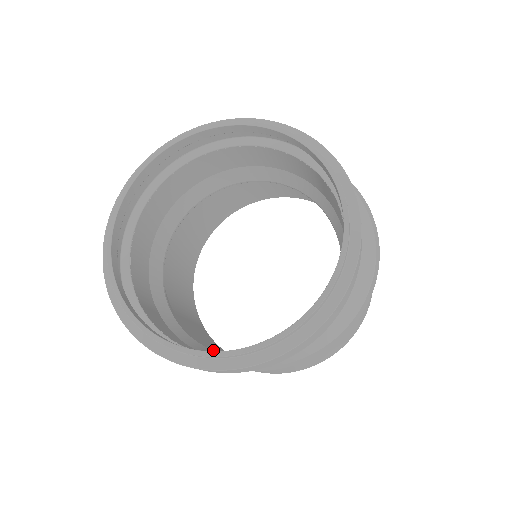
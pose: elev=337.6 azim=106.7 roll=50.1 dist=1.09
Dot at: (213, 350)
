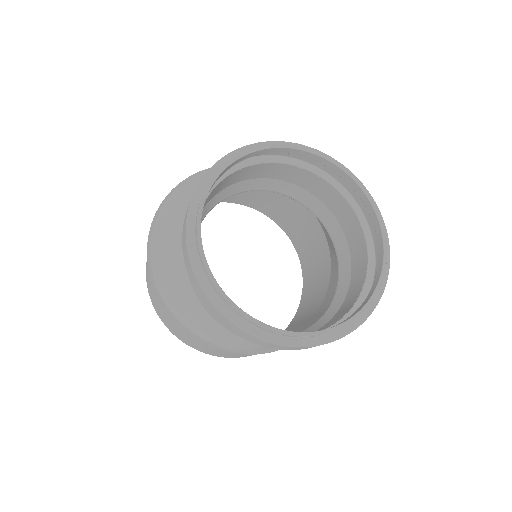
Dot at: (307, 329)
